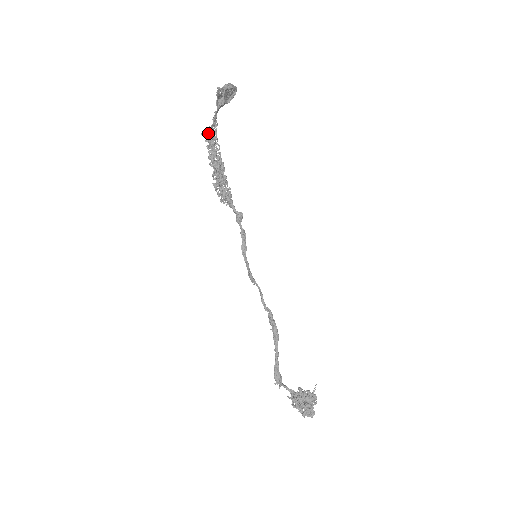
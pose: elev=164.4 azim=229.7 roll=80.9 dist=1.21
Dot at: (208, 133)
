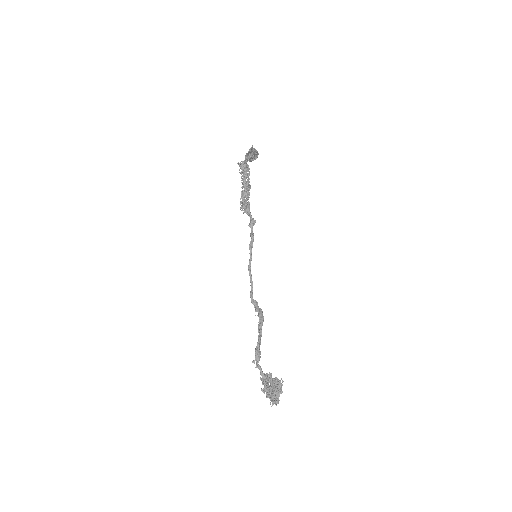
Dot at: (241, 165)
